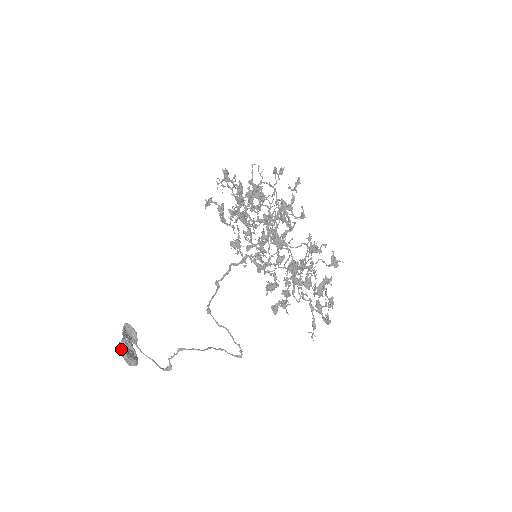
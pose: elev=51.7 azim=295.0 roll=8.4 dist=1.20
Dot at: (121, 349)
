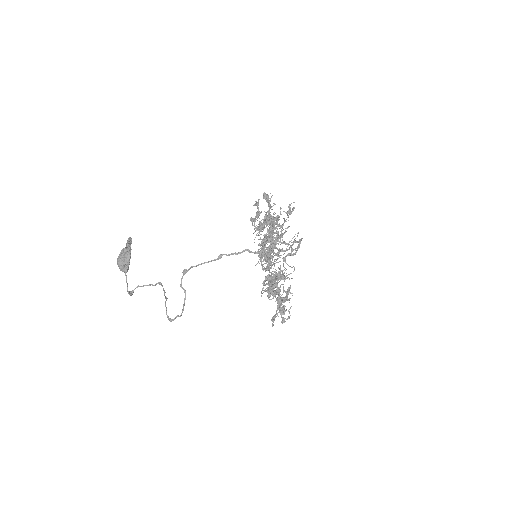
Dot at: occluded
